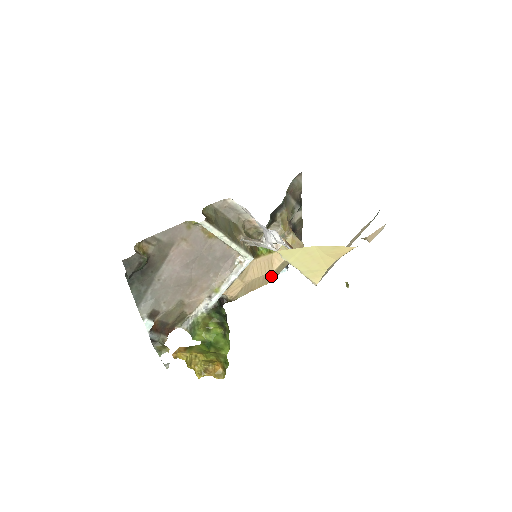
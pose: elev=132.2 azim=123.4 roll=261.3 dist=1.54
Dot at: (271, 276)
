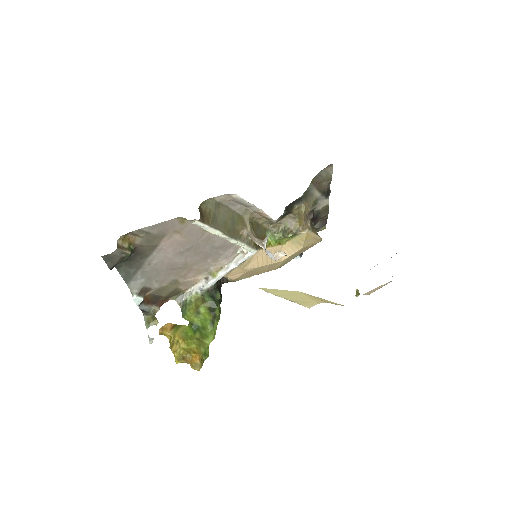
Dot at: (278, 264)
